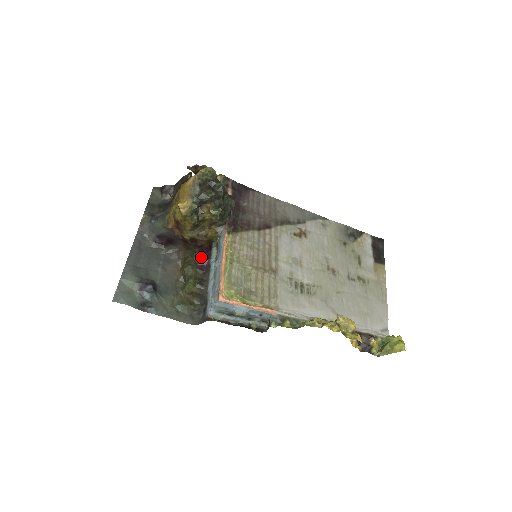
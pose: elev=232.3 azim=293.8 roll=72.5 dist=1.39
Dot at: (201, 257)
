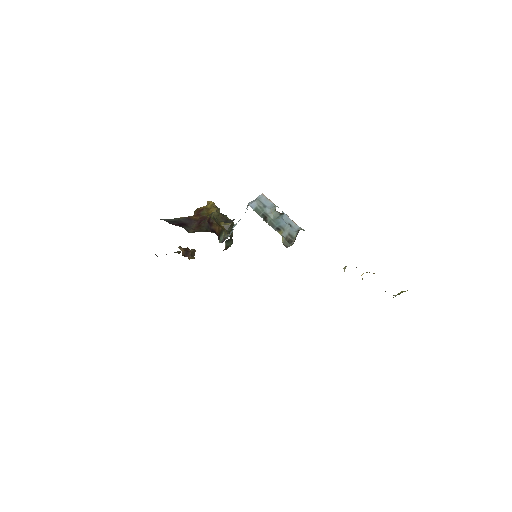
Dot at: (213, 232)
